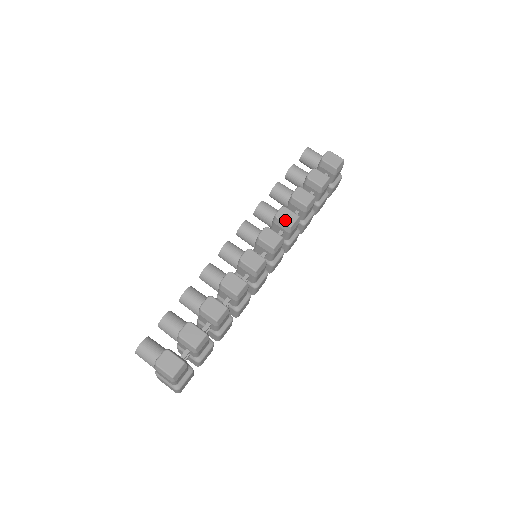
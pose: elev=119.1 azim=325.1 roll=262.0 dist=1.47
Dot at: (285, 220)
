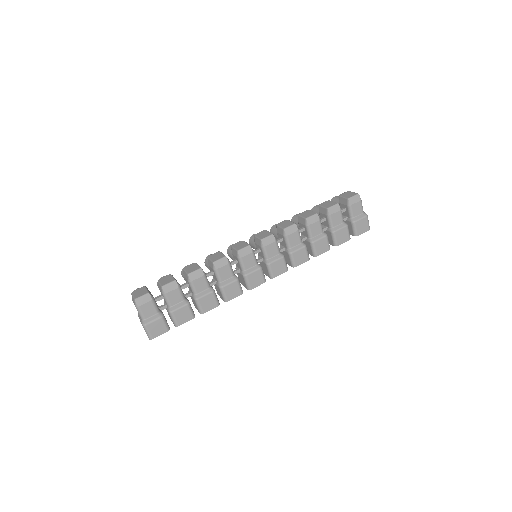
Dot at: (282, 226)
